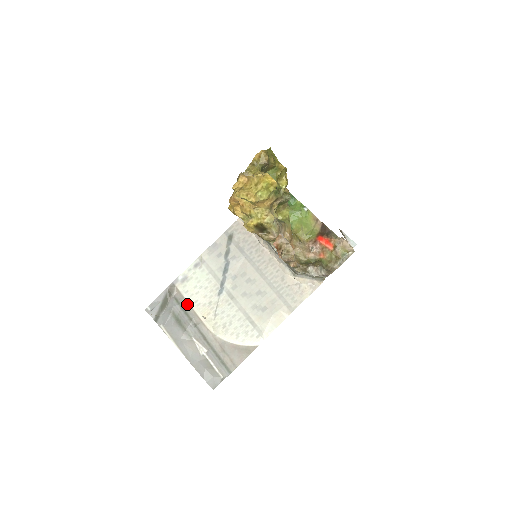
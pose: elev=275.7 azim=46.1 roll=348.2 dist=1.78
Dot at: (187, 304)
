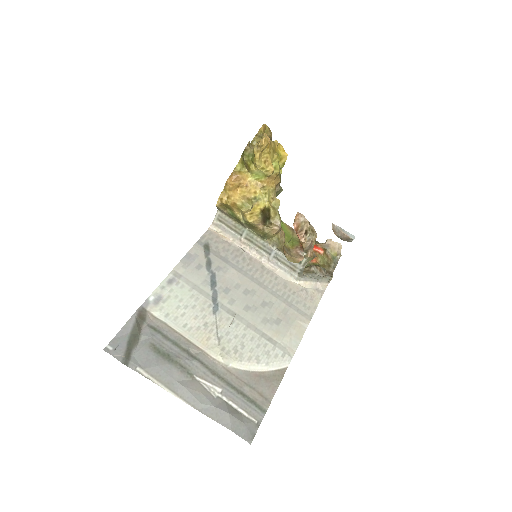
Dot at: (172, 331)
